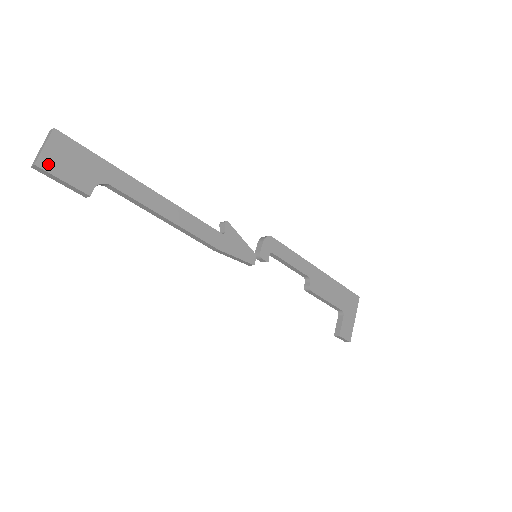
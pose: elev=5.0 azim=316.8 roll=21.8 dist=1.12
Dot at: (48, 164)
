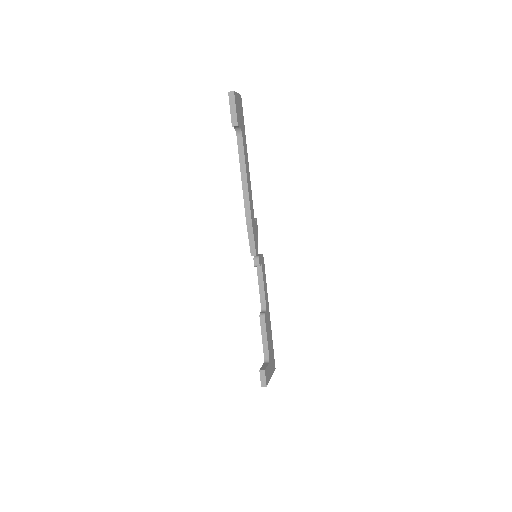
Dot at: (236, 98)
